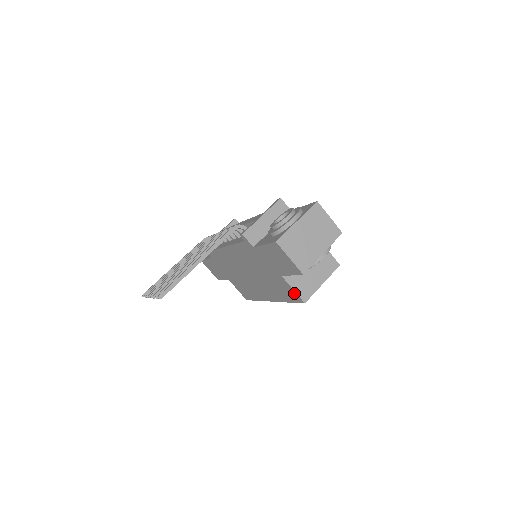
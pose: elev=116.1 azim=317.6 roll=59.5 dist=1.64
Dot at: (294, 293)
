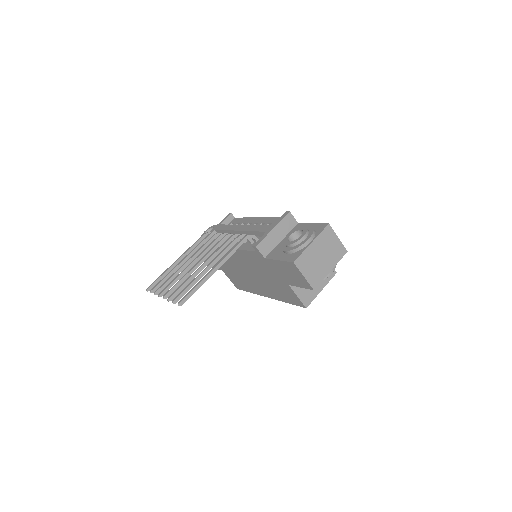
Dot at: (297, 299)
